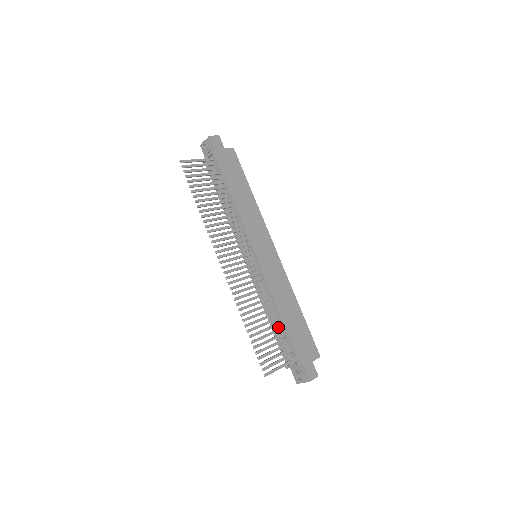
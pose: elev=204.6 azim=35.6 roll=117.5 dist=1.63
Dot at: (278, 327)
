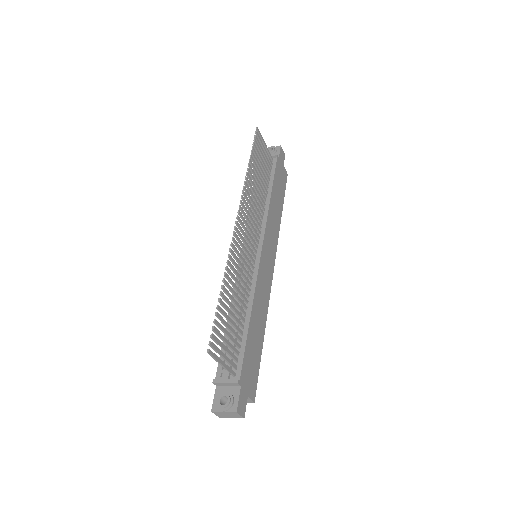
Dot at: occluded
